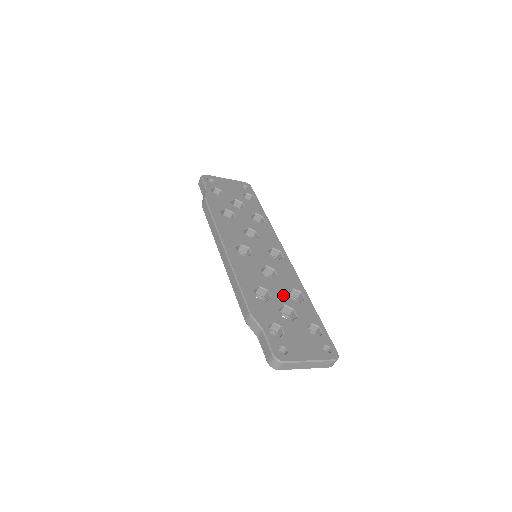
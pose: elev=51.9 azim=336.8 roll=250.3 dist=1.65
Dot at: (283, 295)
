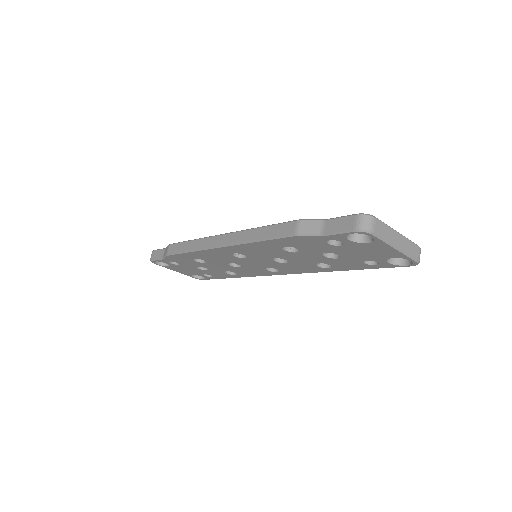
Dot at: occluded
